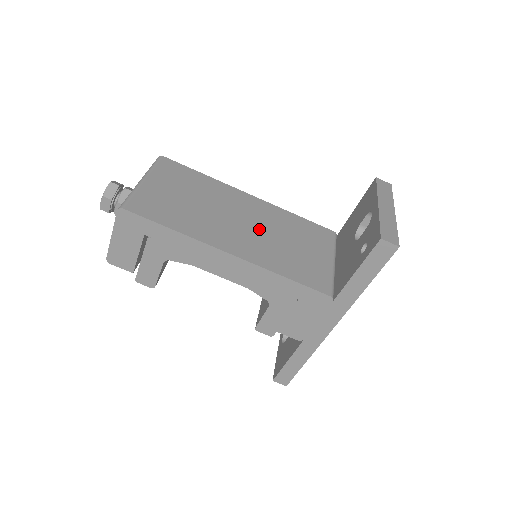
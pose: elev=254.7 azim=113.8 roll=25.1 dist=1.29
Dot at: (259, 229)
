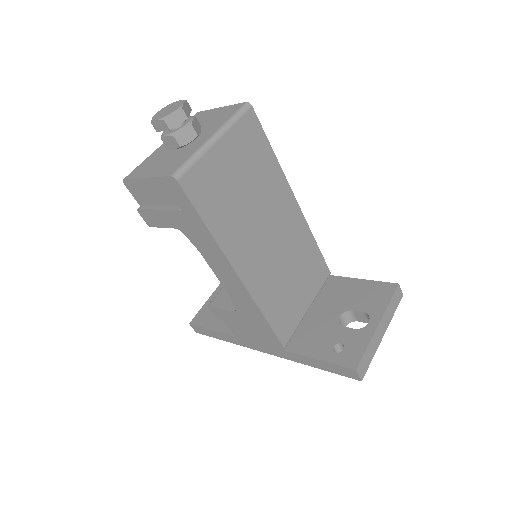
Dot at: (278, 251)
